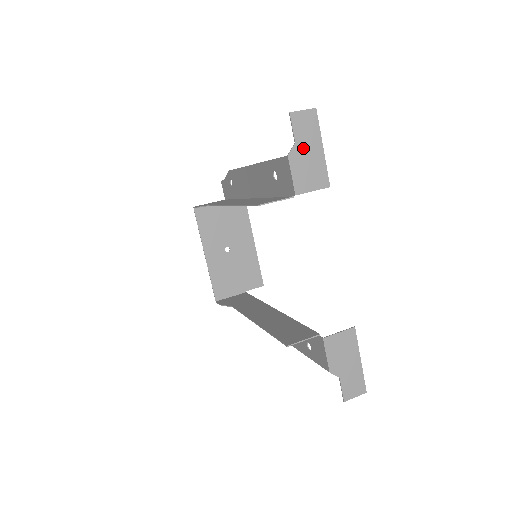
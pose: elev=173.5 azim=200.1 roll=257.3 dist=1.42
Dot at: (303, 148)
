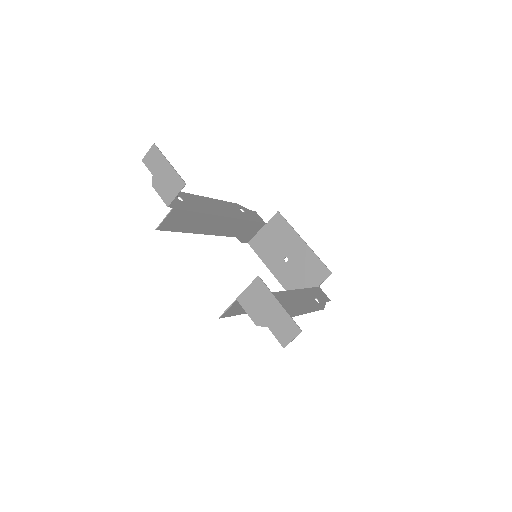
Dot at: (158, 174)
